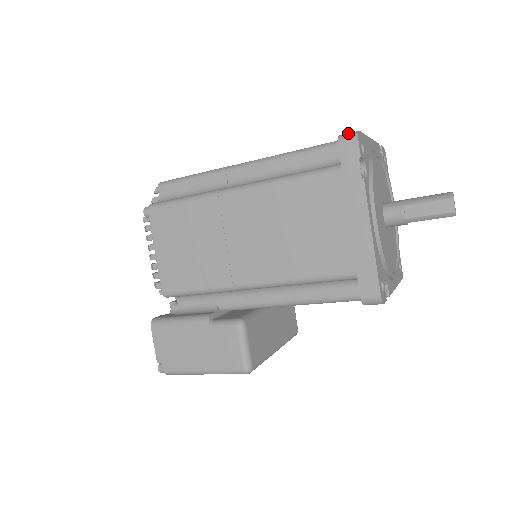
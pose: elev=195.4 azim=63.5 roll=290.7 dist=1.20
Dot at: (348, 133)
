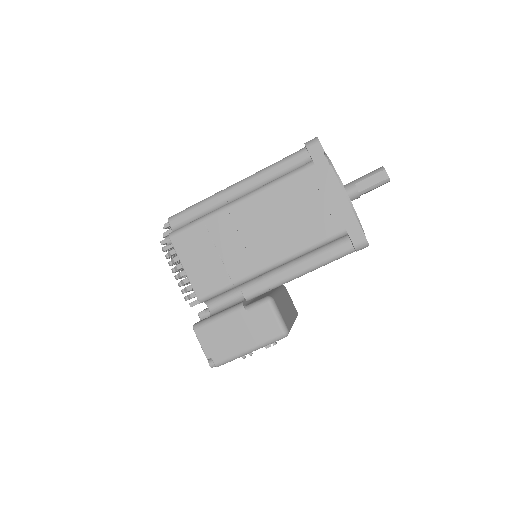
Dot at: (310, 140)
